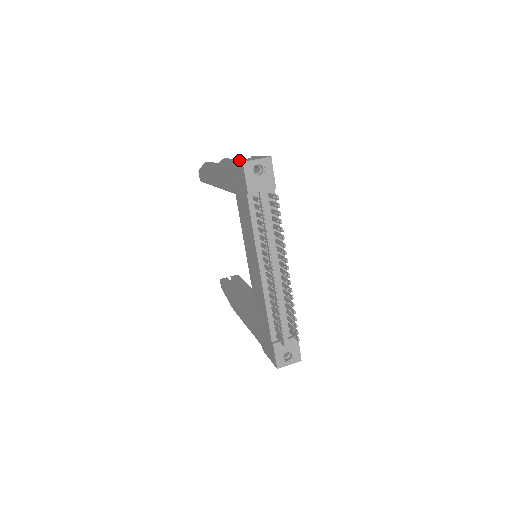
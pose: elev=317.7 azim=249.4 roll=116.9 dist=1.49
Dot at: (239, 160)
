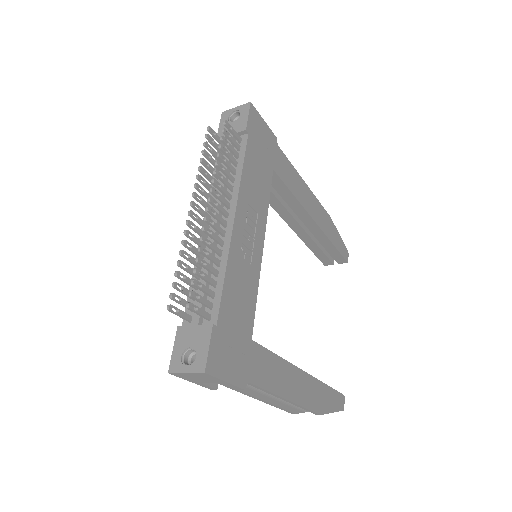
Dot at: occluded
